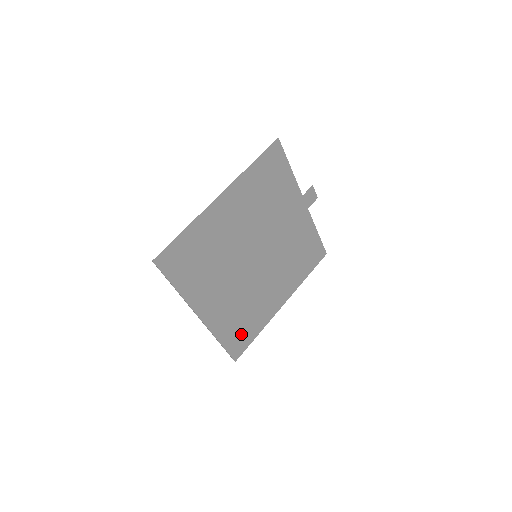
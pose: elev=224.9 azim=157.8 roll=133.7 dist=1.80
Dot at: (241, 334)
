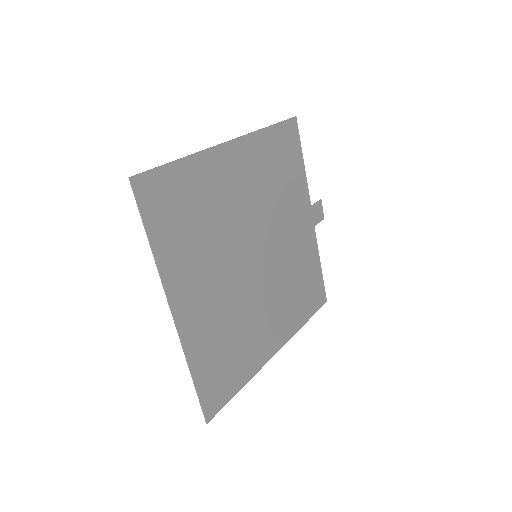
Dot at: (222, 375)
